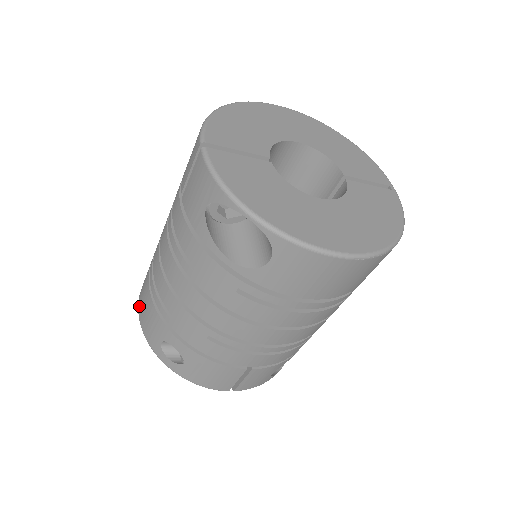
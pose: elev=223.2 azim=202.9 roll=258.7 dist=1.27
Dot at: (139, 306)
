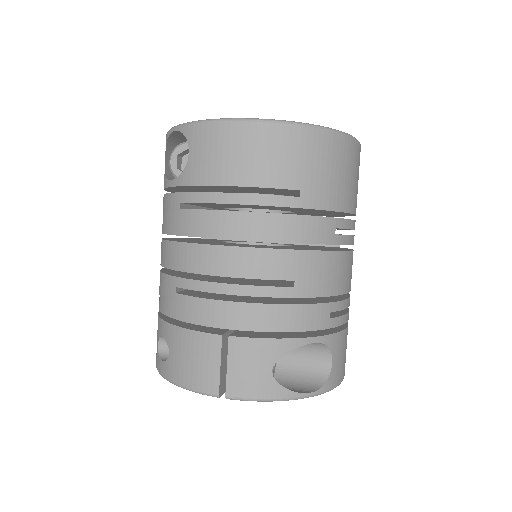
Dot at: occluded
